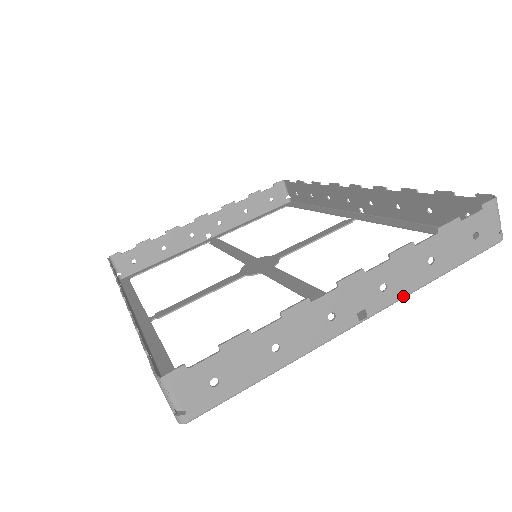
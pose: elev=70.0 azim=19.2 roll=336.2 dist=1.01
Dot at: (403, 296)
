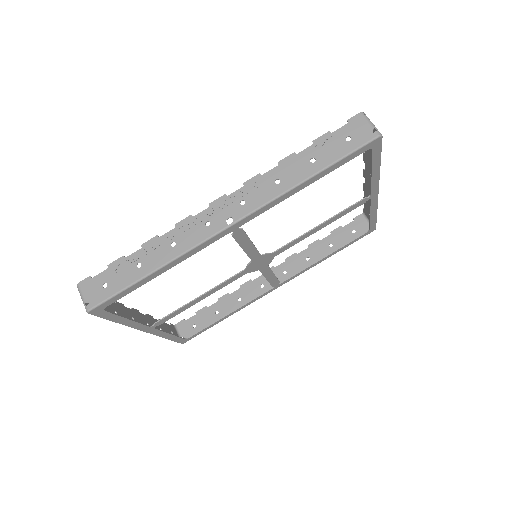
Dot at: (377, 202)
